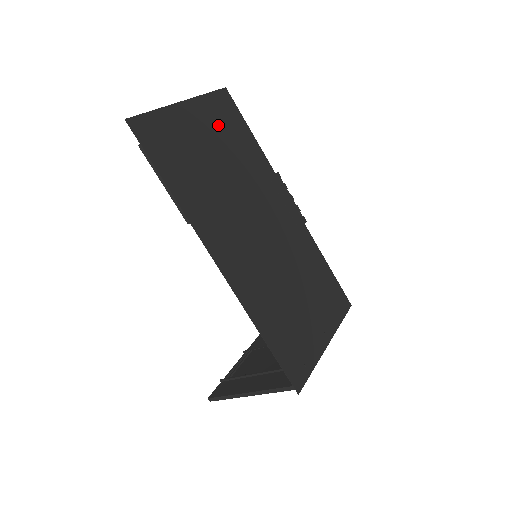
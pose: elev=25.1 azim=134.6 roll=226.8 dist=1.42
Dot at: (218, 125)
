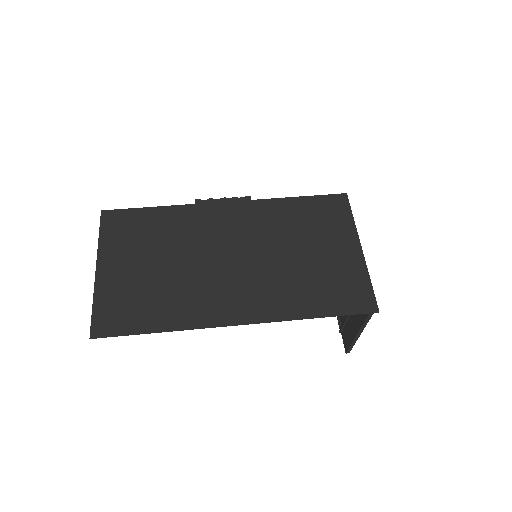
Dot at: (129, 243)
